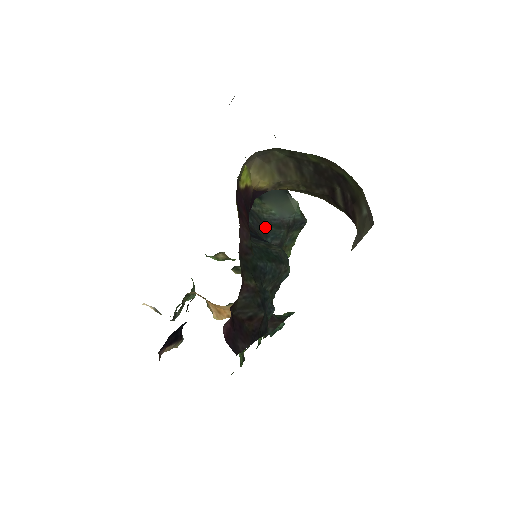
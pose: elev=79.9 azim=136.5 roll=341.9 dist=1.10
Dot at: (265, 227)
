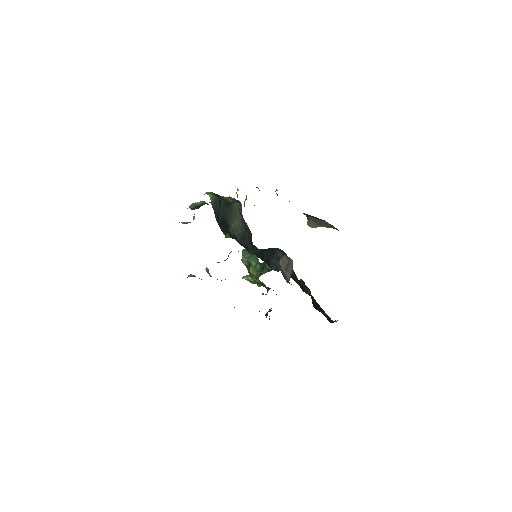
Dot at: (248, 239)
